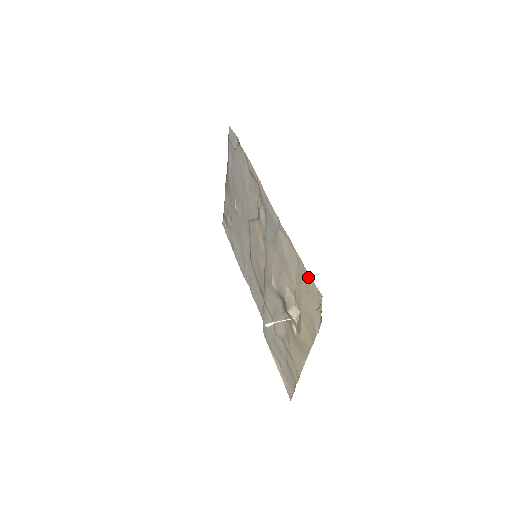
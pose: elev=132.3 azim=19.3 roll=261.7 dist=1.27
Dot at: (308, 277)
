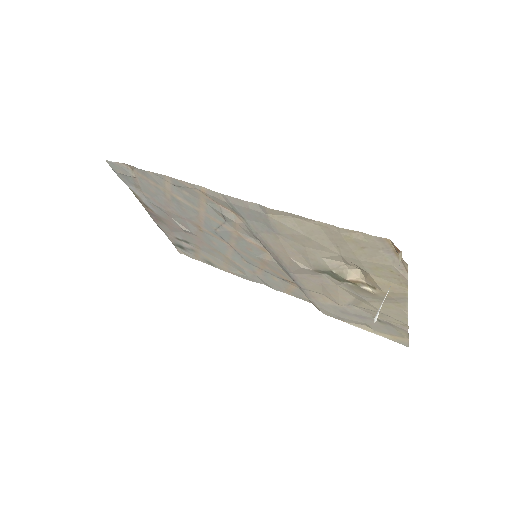
Dot at: (352, 234)
